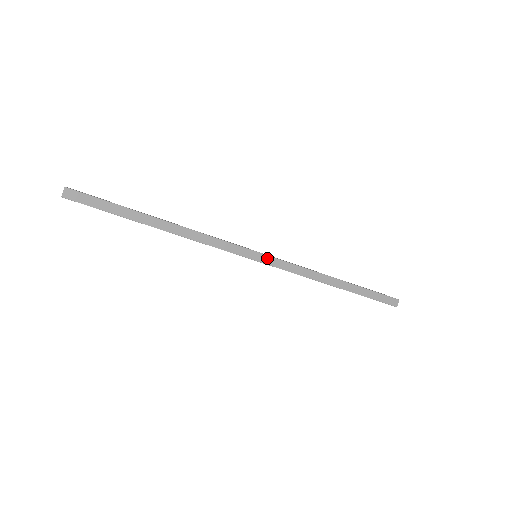
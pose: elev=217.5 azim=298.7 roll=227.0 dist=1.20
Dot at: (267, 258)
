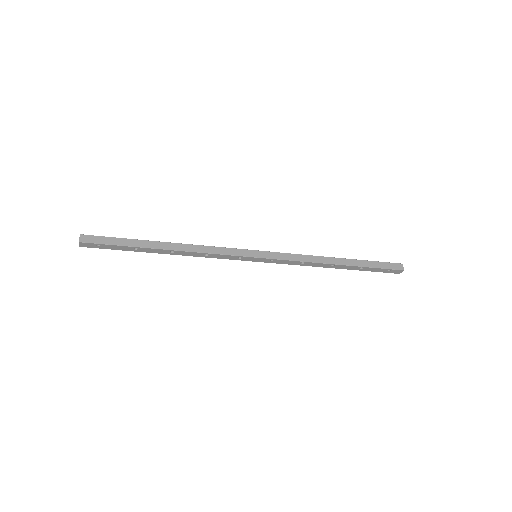
Dot at: (266, 253)
